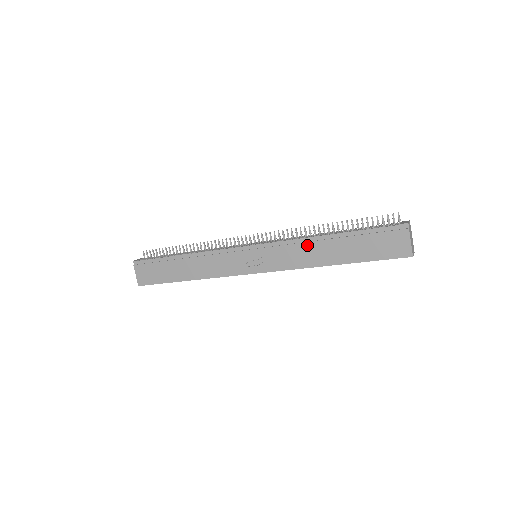
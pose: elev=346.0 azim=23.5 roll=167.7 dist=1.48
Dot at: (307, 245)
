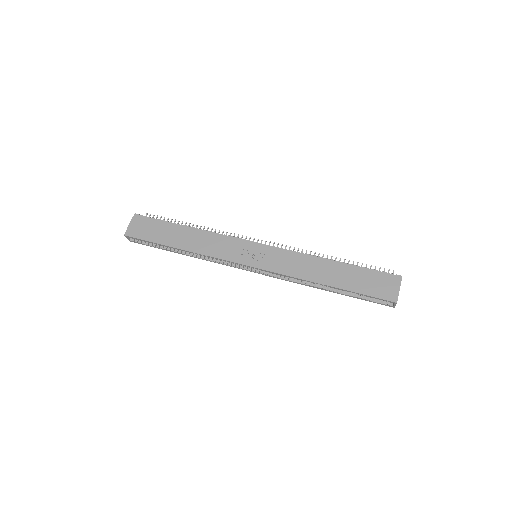
Dot at: (310, 261)
